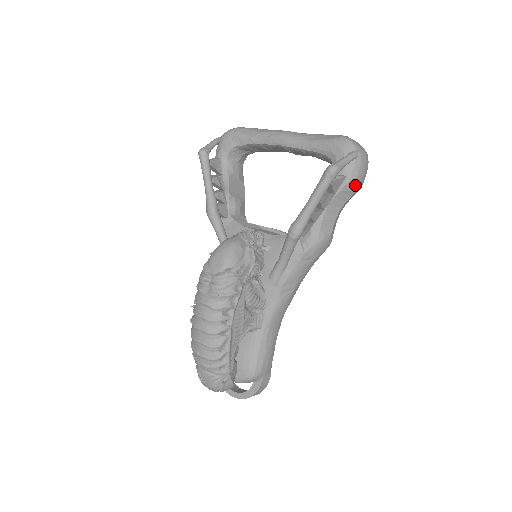
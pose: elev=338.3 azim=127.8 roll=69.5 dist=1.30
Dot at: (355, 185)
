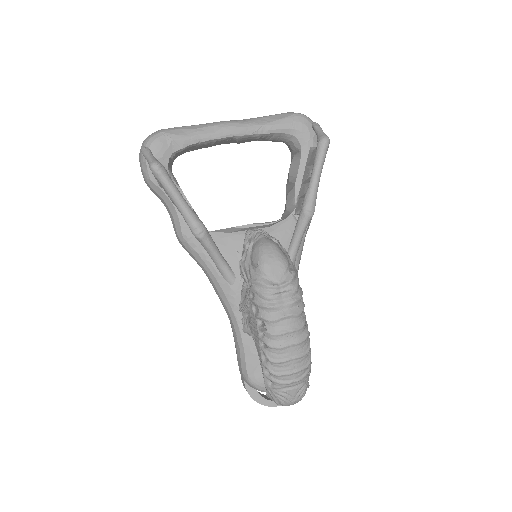
Dot at: occluded
